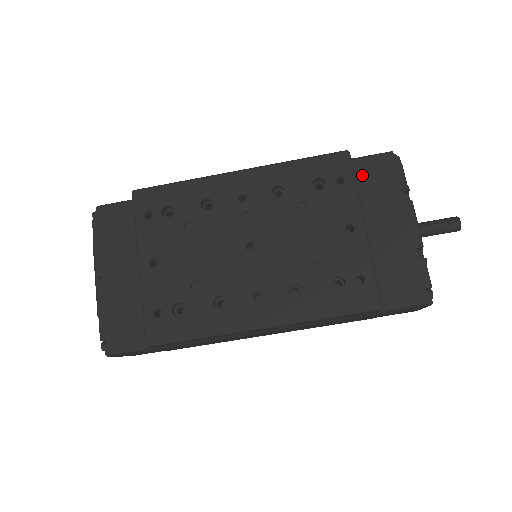
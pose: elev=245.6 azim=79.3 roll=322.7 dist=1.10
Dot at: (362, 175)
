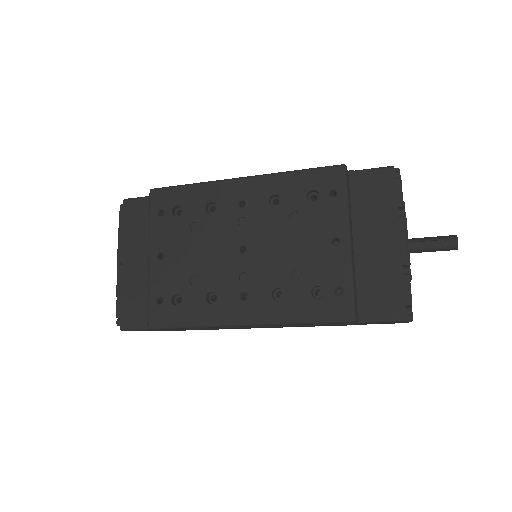
Dot at: (360, 188)
